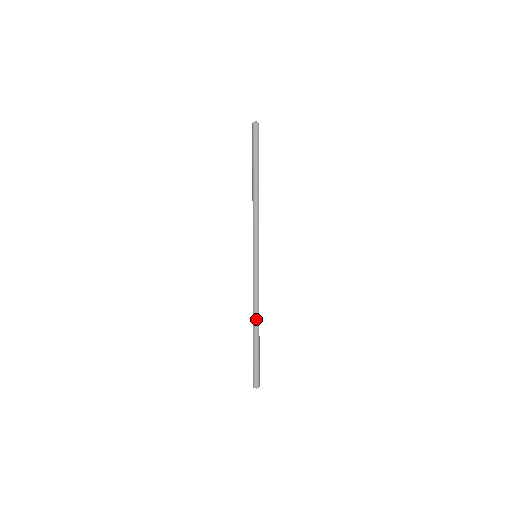
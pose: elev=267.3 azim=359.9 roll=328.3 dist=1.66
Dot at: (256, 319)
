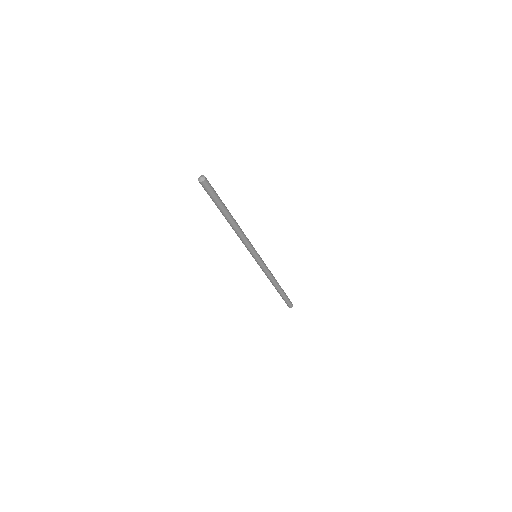
Dot at: (275, 284)
